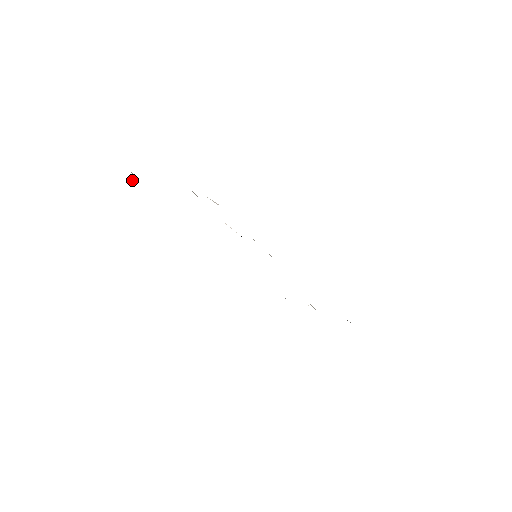
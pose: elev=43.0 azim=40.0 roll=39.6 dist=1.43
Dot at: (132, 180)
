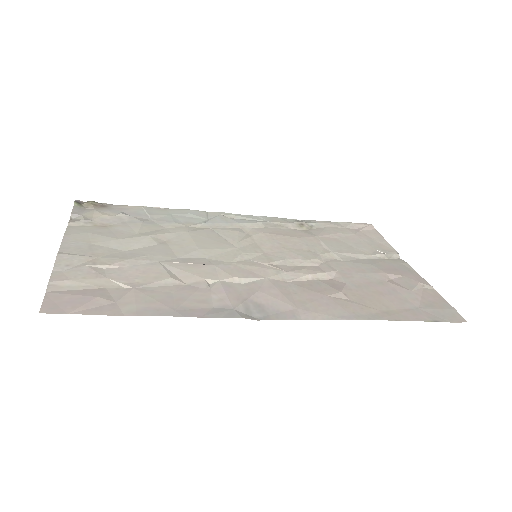
Dot at: (89, 205)
